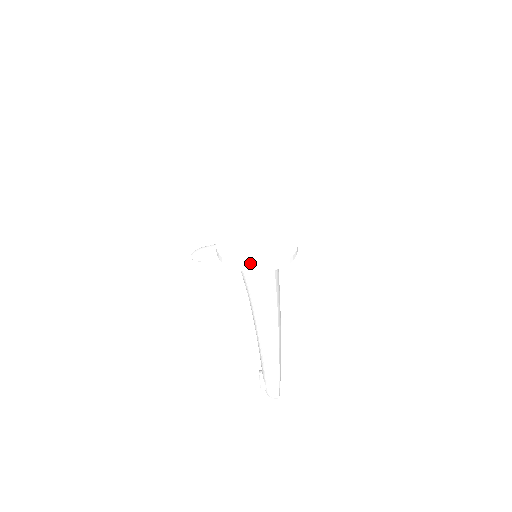
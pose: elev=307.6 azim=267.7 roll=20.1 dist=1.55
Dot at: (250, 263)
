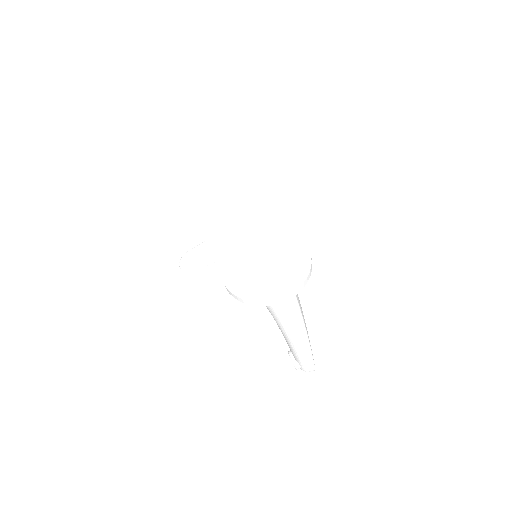
Dot at: (271, 296)
